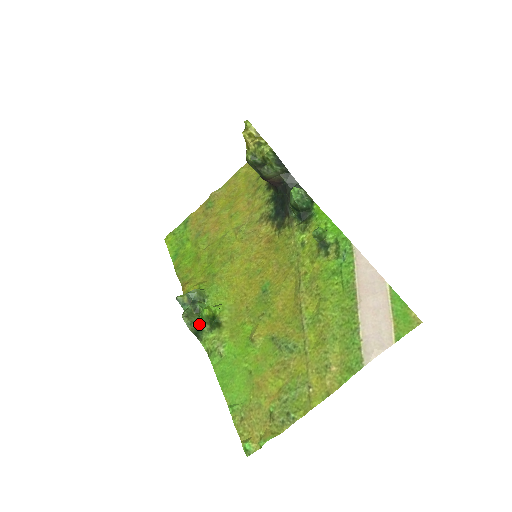
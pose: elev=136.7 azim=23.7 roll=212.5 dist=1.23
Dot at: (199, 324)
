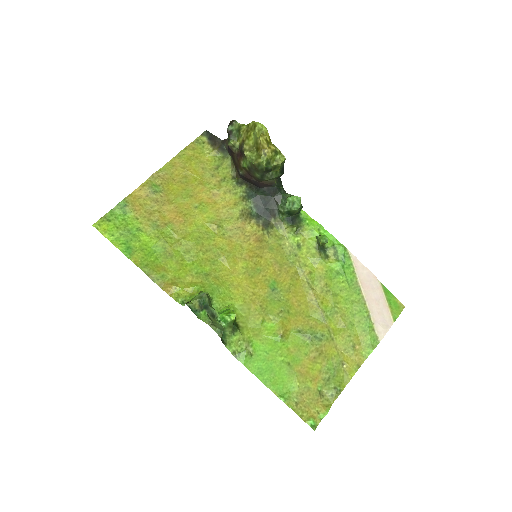
Dot at: (223, 329)
